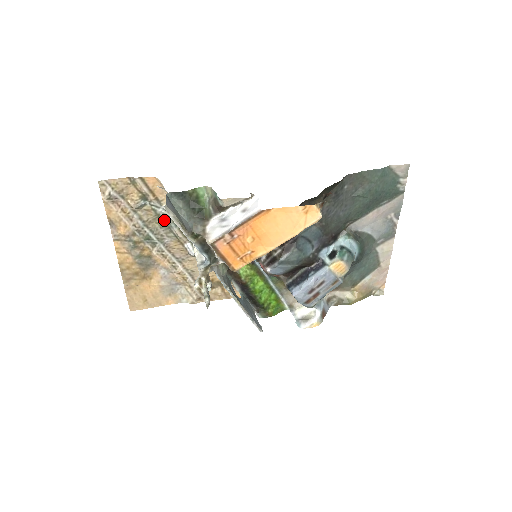
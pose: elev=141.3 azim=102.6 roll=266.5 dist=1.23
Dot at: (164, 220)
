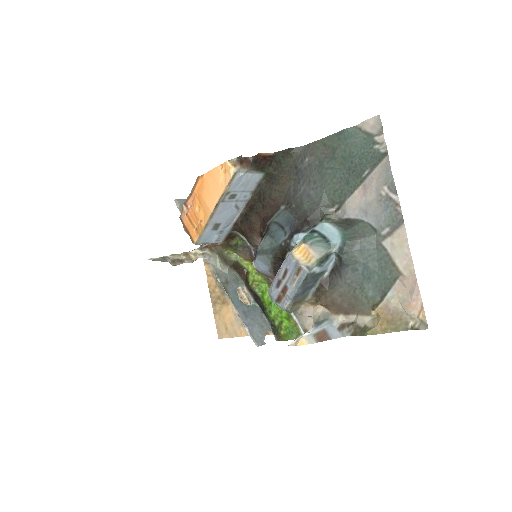
Dot at: occluded
